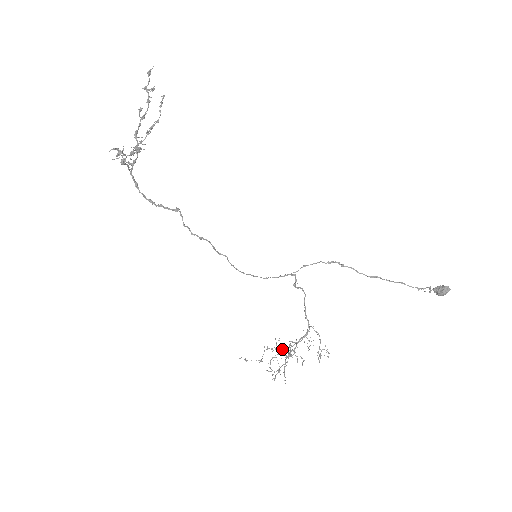
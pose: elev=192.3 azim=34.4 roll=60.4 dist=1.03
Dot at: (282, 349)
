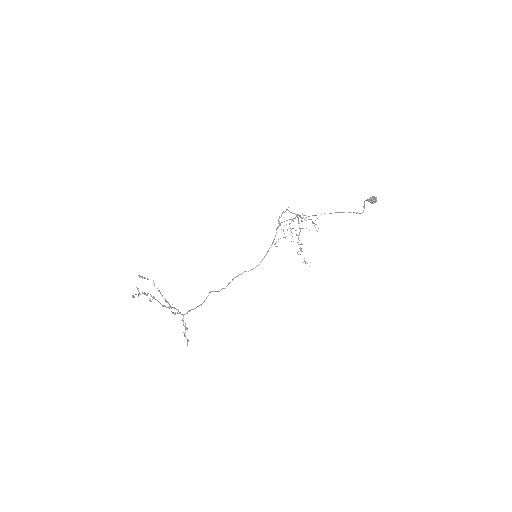
Dot at: (291, 221)
